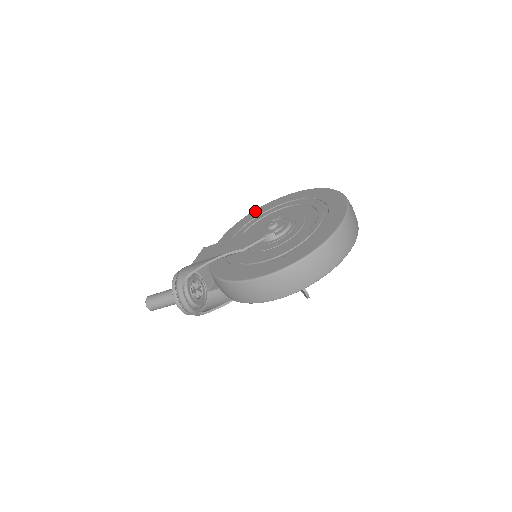
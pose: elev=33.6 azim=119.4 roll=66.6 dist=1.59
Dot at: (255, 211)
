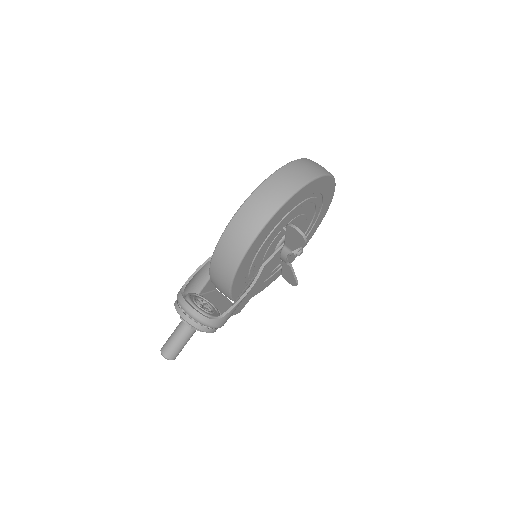
Dot at: occluded
